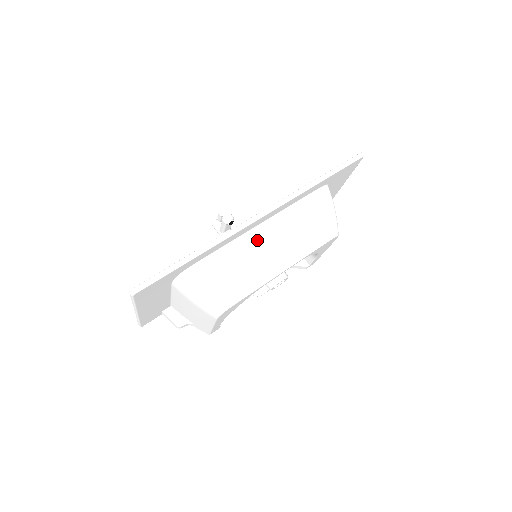
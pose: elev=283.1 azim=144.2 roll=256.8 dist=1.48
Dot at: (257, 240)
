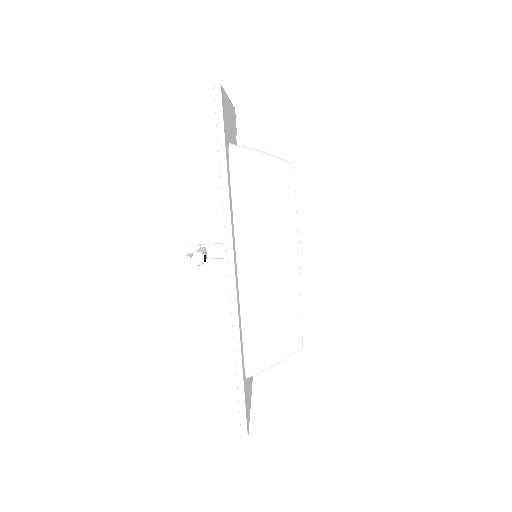
Dot at: (253, 283)
